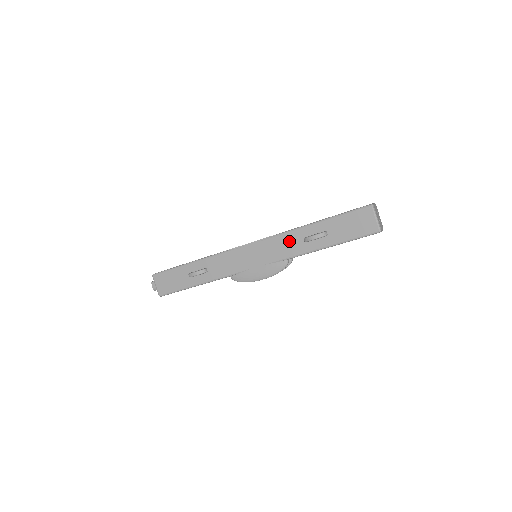
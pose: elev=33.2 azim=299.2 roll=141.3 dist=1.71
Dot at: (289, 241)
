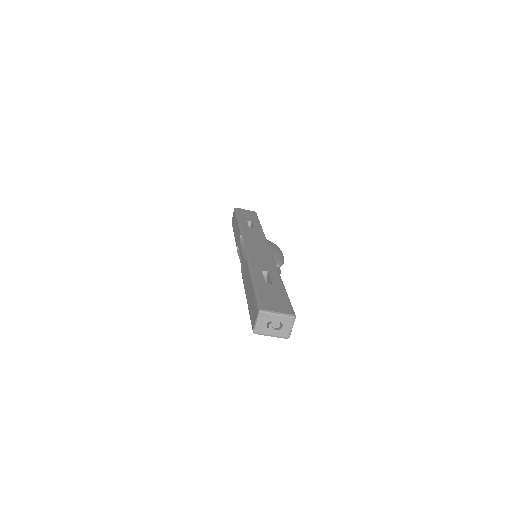
Dot at: occluded
